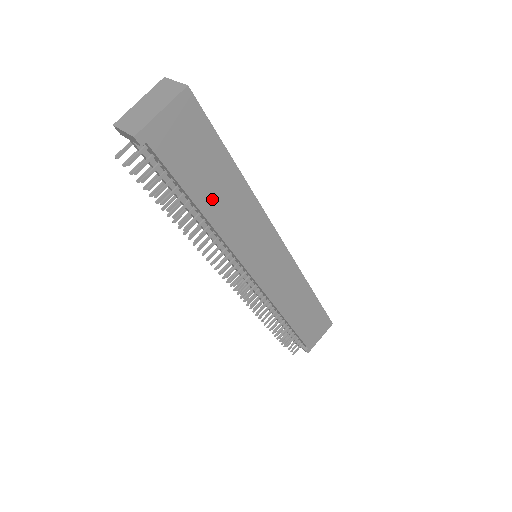
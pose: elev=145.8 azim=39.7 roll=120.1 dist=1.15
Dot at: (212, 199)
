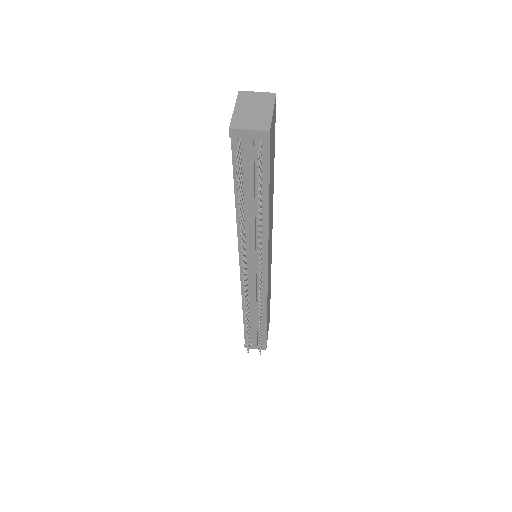
Dot at: (270, 194)
